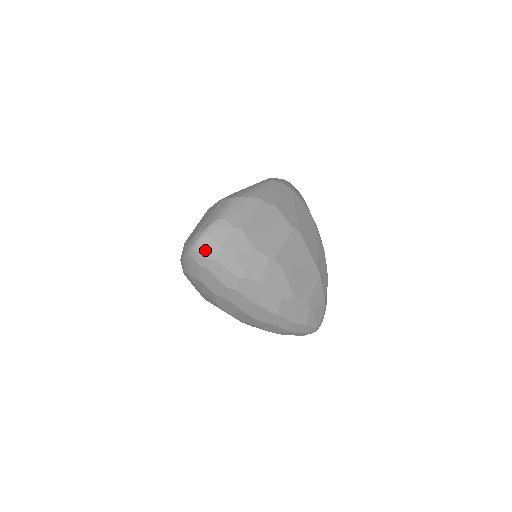
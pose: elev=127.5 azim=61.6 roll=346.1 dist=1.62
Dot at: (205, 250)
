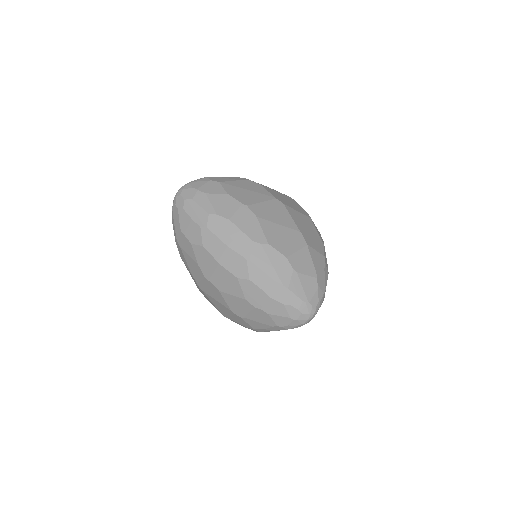
Dot at: (184, 193)
